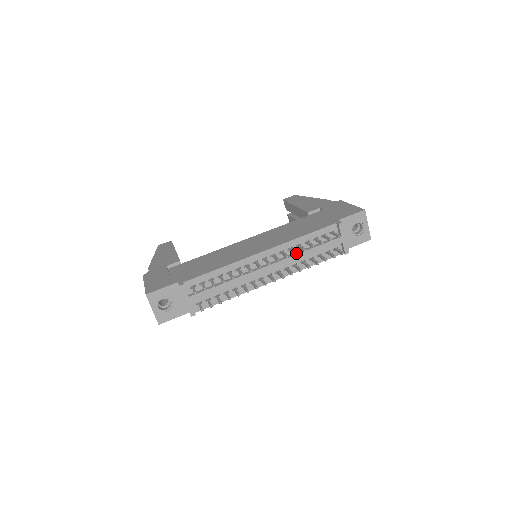
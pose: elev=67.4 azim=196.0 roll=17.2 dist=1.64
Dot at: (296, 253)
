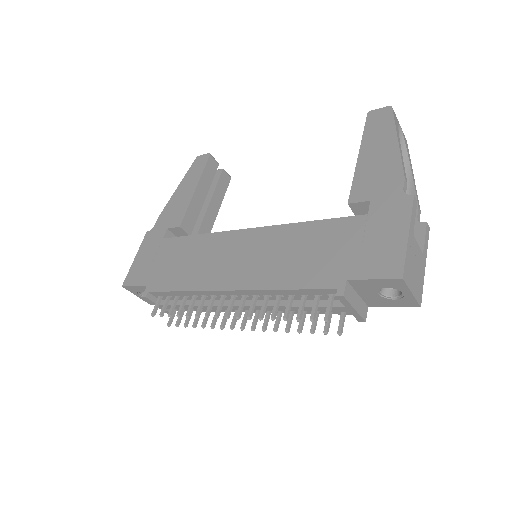
Dot at: (259, 319)
